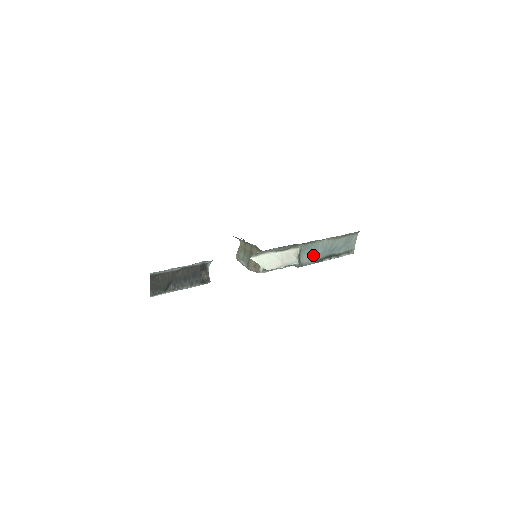
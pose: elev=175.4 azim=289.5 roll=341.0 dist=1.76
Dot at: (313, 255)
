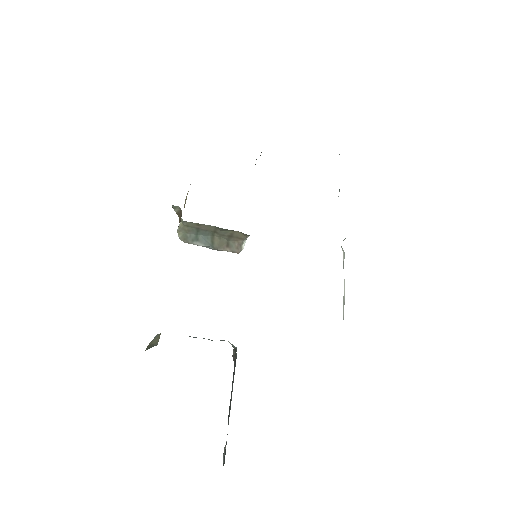
Dot at: occluded
